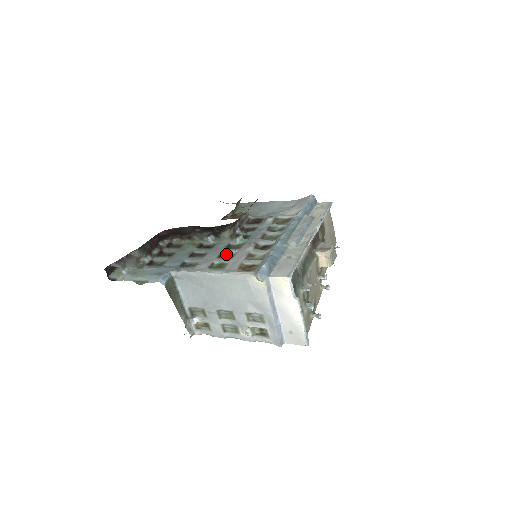
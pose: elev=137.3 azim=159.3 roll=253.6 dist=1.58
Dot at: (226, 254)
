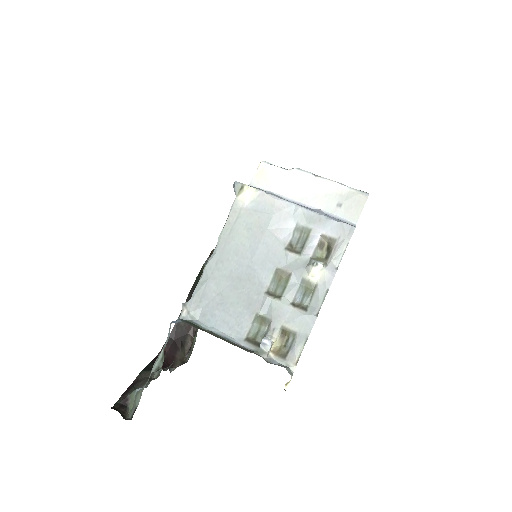
Dot at: occluded
